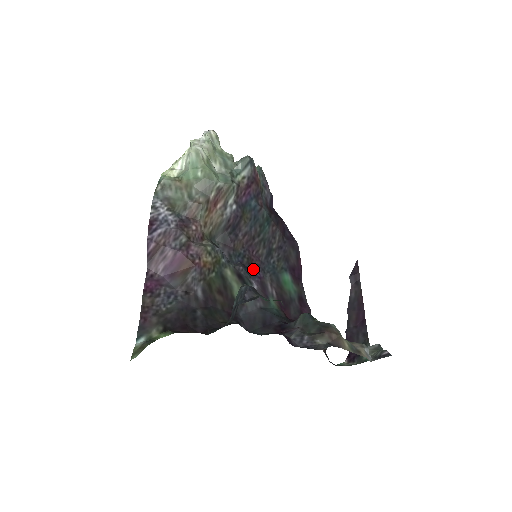
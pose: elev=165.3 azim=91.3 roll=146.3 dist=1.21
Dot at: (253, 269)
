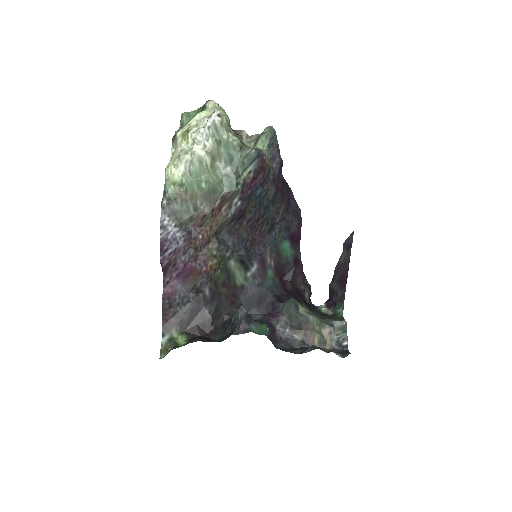
Dot at: (255, 249)
